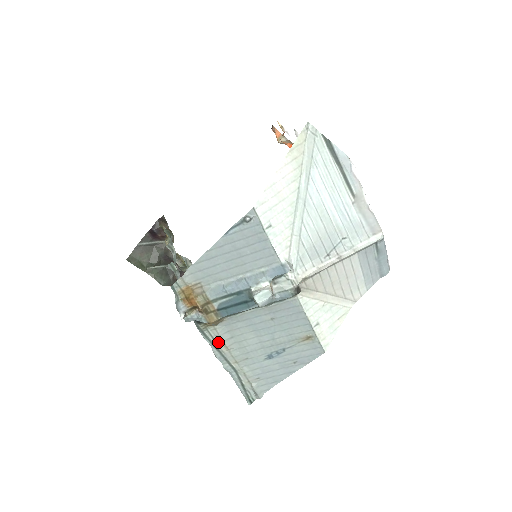
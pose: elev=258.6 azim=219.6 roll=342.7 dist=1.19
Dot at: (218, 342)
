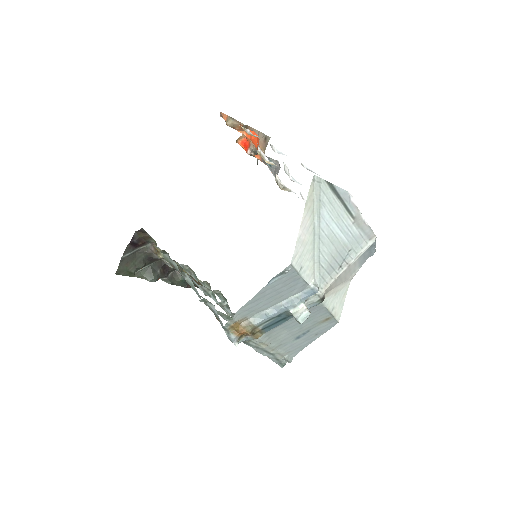
Dot at: (259, 344)
